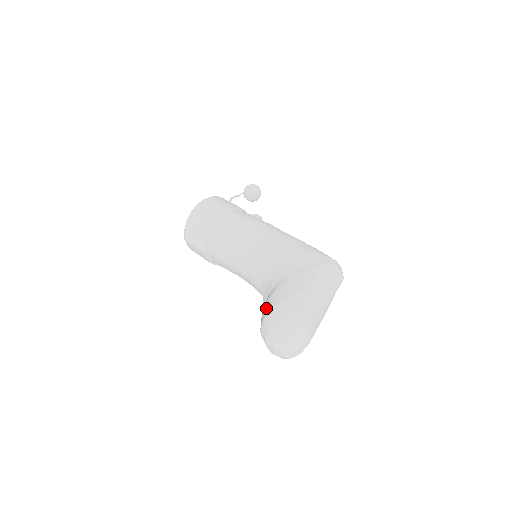
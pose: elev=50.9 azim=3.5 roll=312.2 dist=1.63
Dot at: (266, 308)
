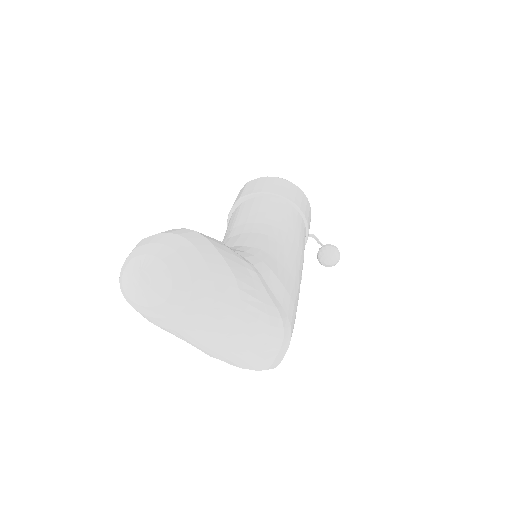
Dot at: occluded
